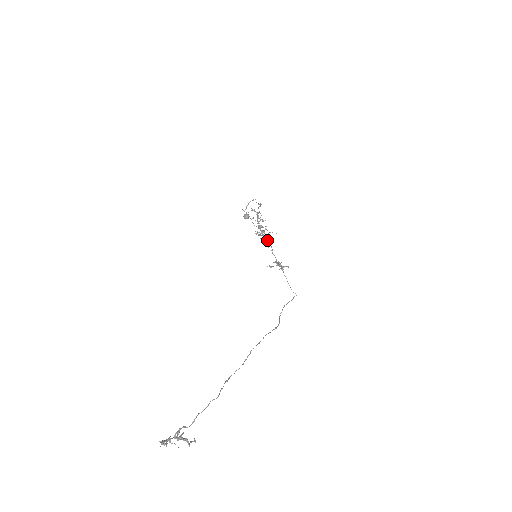
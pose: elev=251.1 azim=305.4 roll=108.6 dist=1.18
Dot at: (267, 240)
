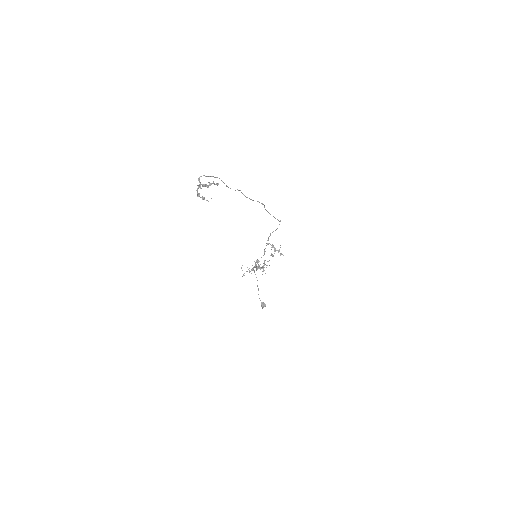
Dot at: occluded
